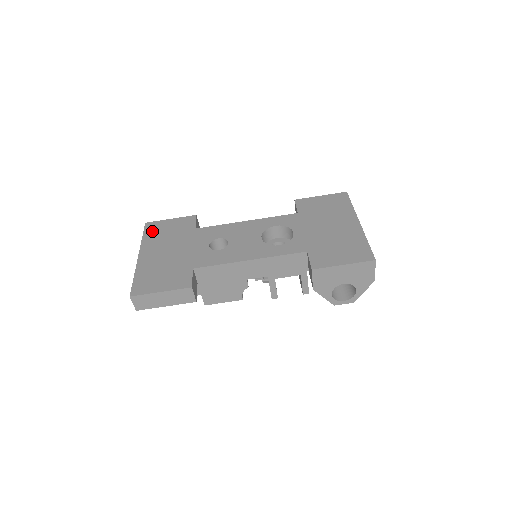
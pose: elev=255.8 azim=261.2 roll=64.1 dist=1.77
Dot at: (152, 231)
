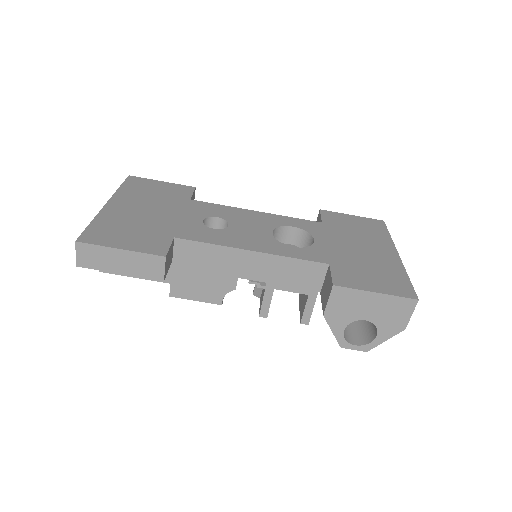
Dot at: (134, 185)
